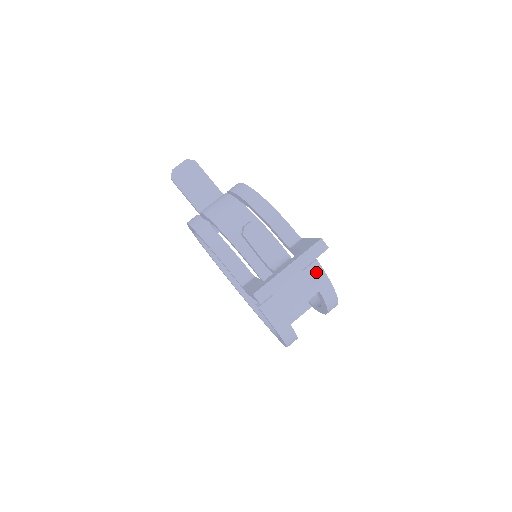
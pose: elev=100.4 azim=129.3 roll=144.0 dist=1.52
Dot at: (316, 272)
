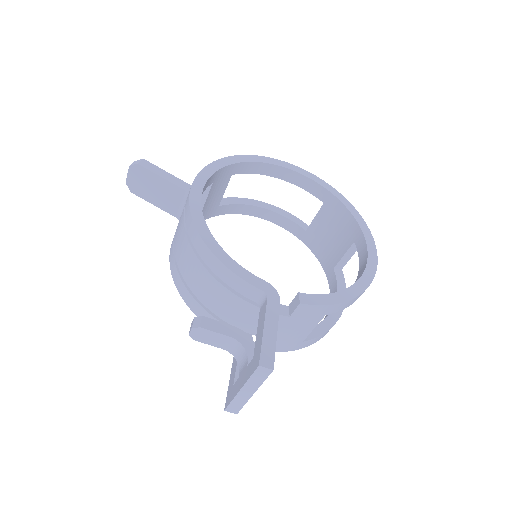
Dot at: (307, 310)
